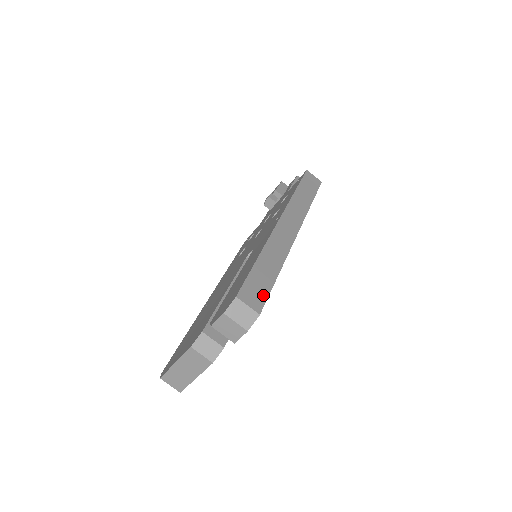
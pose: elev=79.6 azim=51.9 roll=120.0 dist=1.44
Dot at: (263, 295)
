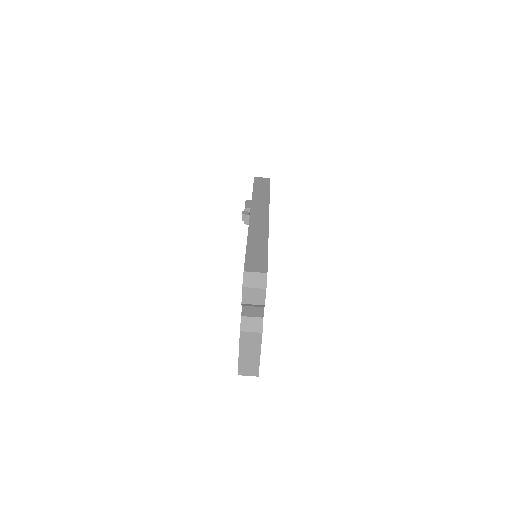
Dot at: (263, 262)
